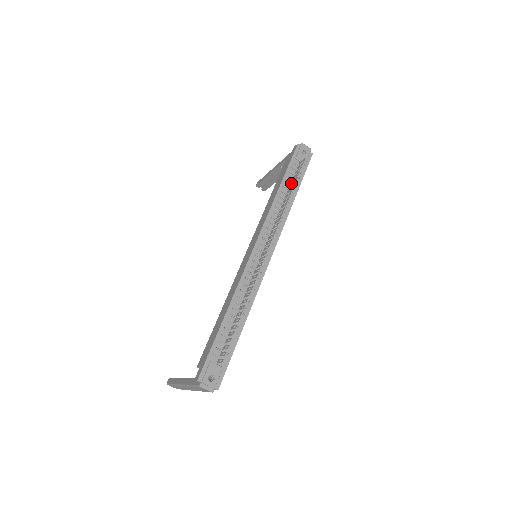
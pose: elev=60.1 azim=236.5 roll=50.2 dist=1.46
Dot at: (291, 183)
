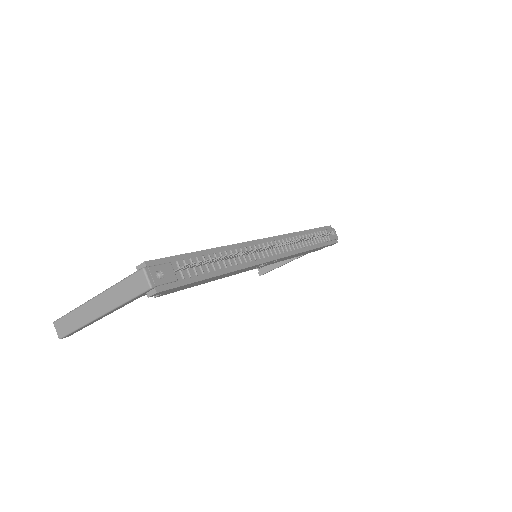
Dot at: (315, 238)
